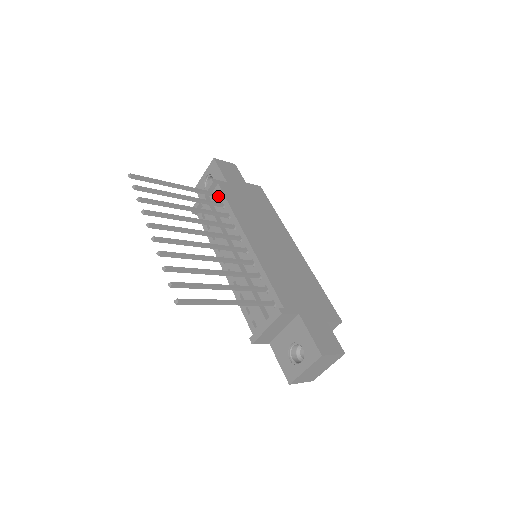
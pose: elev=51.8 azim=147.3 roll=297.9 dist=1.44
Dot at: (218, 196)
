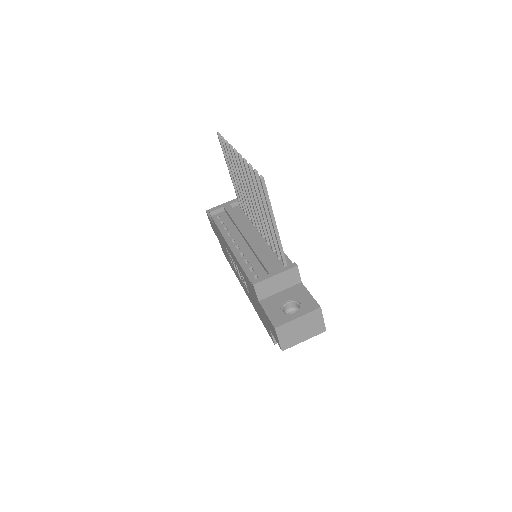
Dot at: (242, 208)
